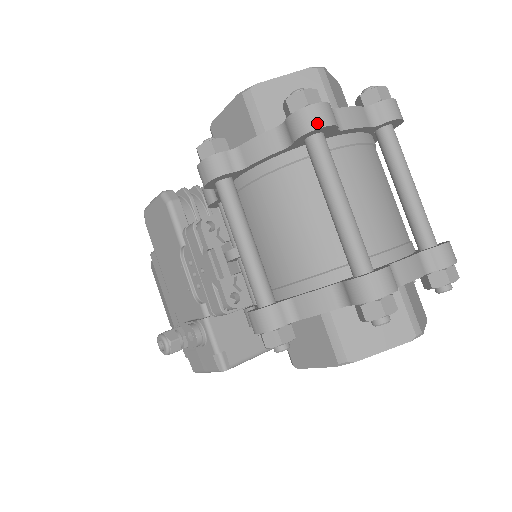
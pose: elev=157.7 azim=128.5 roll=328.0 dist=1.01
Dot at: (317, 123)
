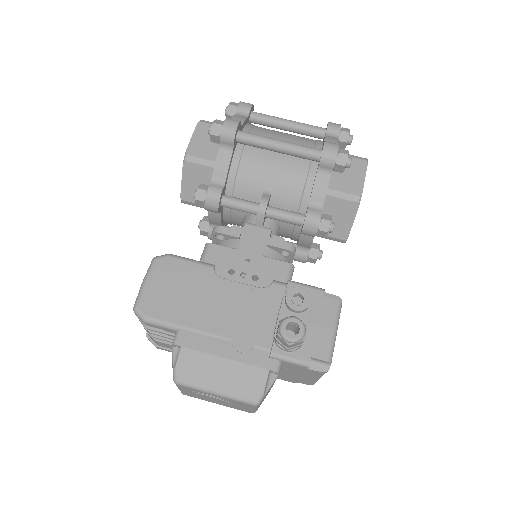
Dot at: (251, 104)
